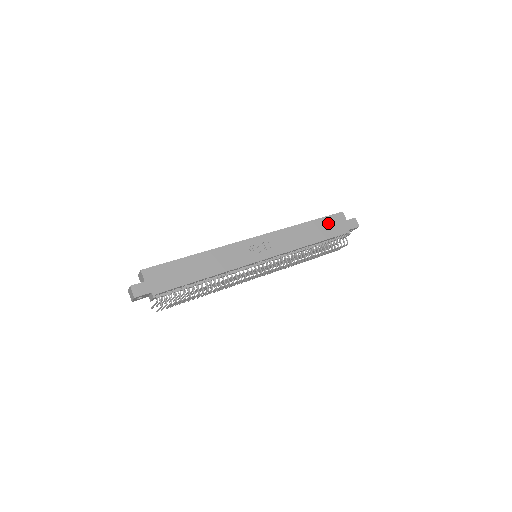
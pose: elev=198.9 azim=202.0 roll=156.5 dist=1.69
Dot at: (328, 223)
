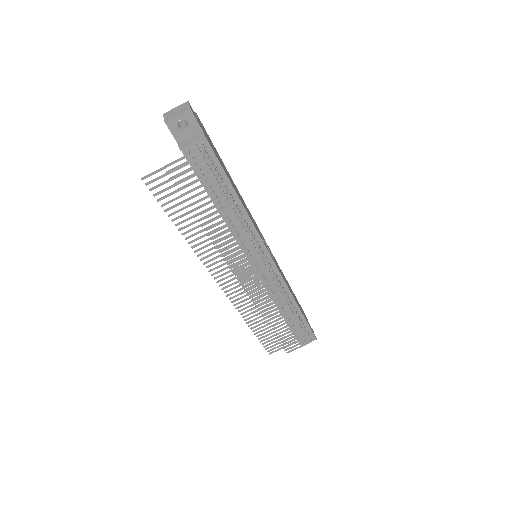
Dot at: occluded
